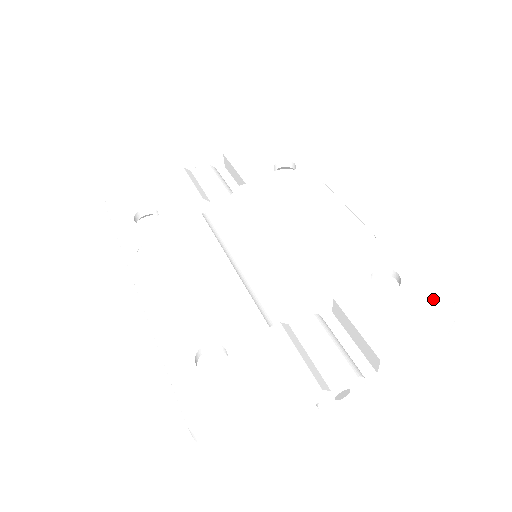
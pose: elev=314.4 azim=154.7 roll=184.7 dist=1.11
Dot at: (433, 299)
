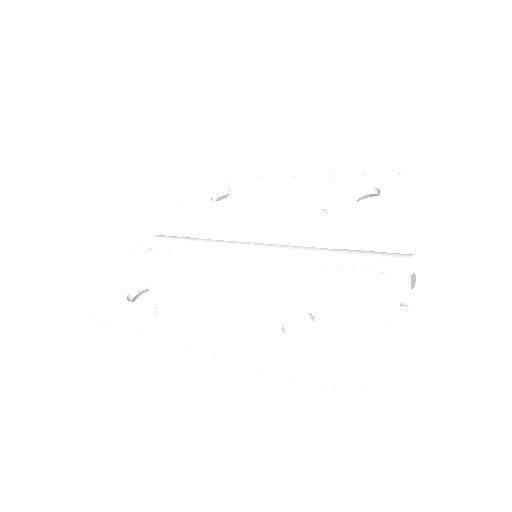
Dot at: (410, 181)
